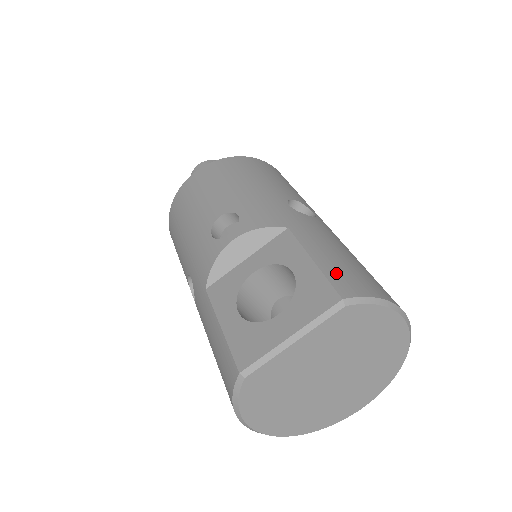
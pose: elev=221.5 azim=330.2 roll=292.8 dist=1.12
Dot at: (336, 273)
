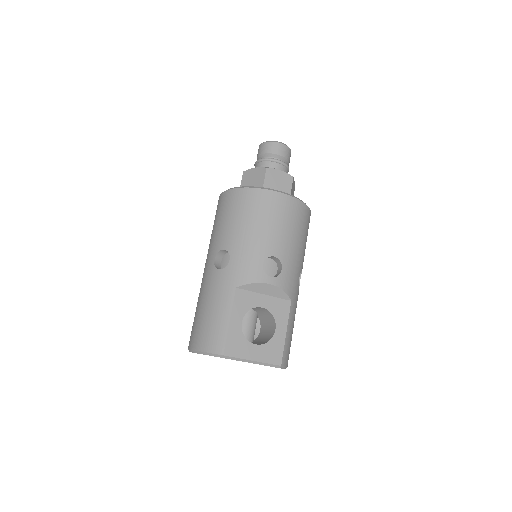
Dot at: (287, 347)
